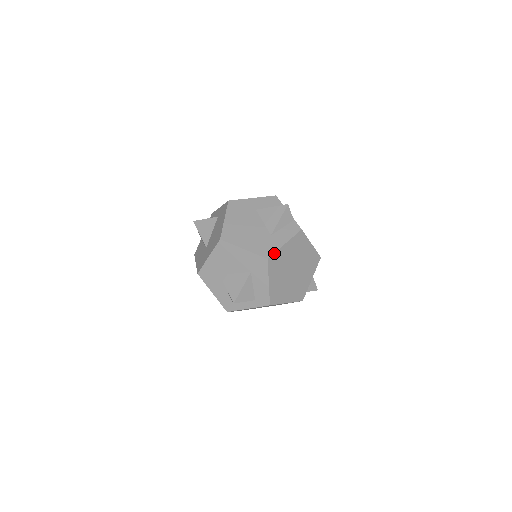
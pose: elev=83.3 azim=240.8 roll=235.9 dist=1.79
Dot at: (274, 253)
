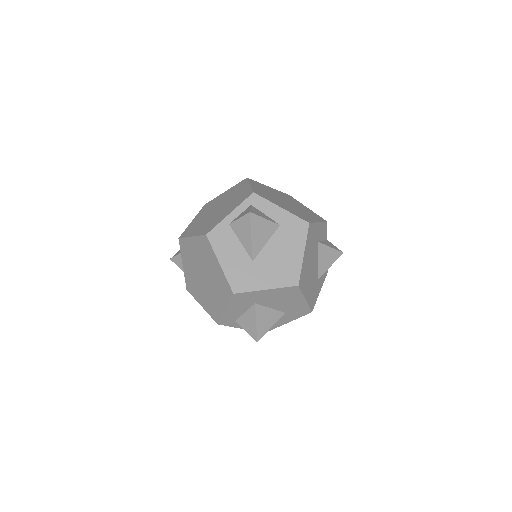
Dot at: occluded
